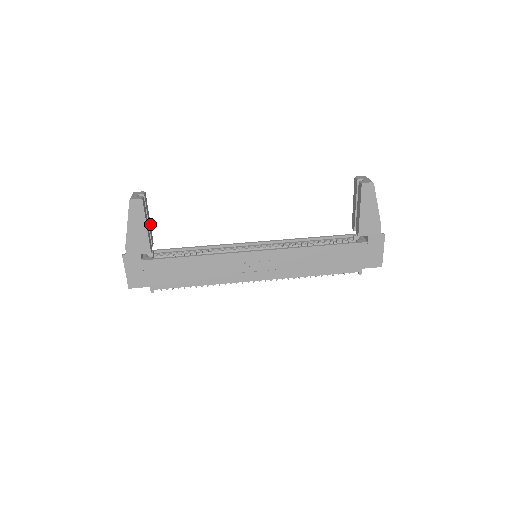
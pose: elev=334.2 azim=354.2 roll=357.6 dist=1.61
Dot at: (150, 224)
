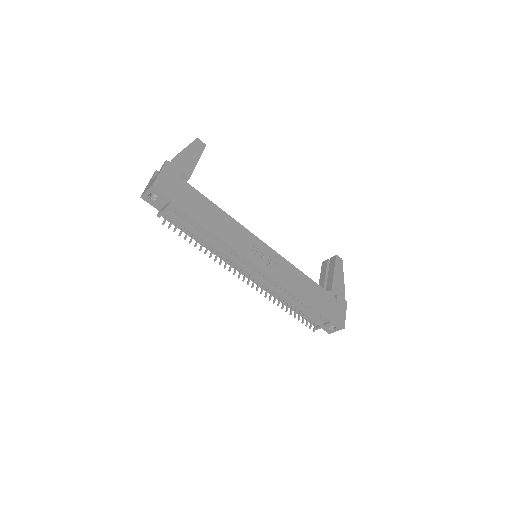
Dot at: occluded
